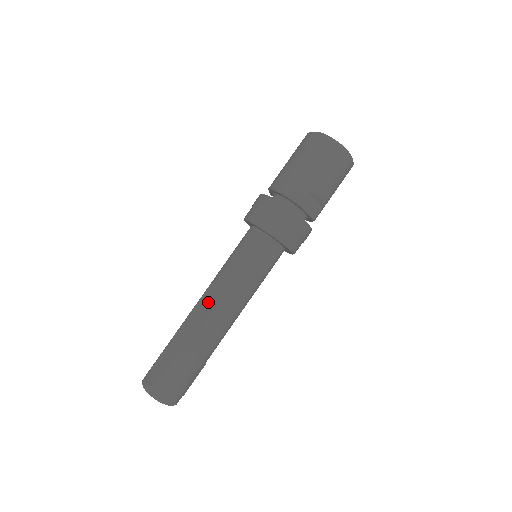
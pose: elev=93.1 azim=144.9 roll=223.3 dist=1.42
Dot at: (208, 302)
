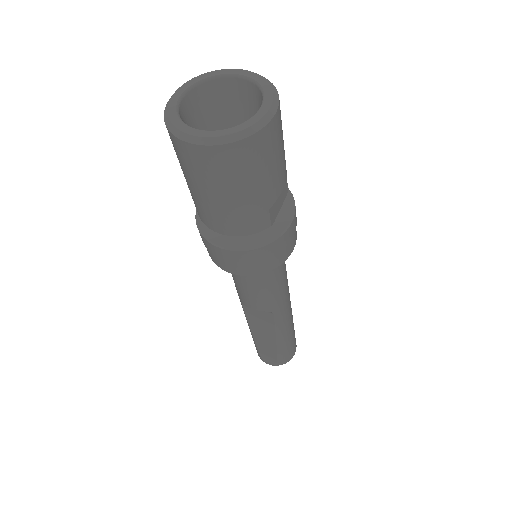
Dot at: (259, 315)
